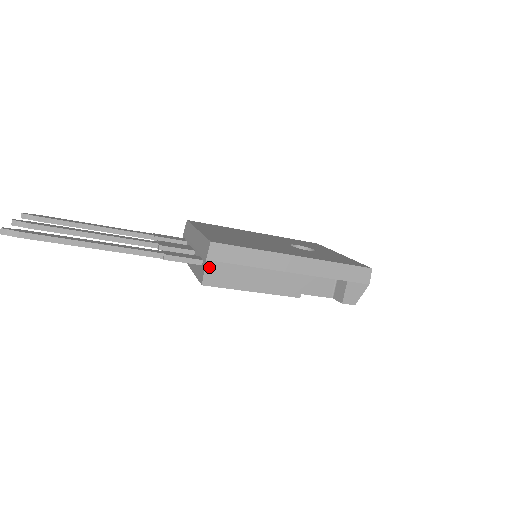
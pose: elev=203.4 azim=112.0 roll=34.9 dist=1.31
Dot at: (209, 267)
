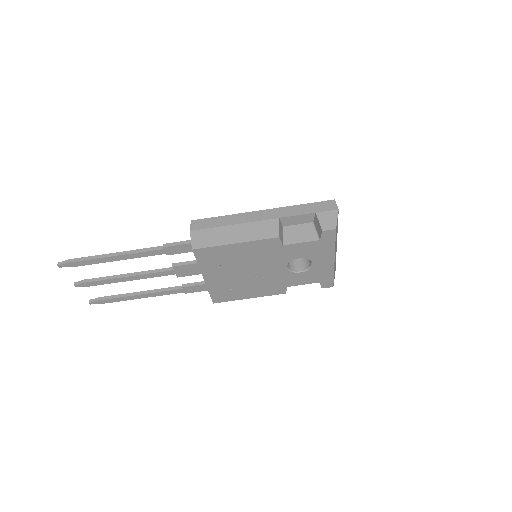
Dot at: (194, 235)
